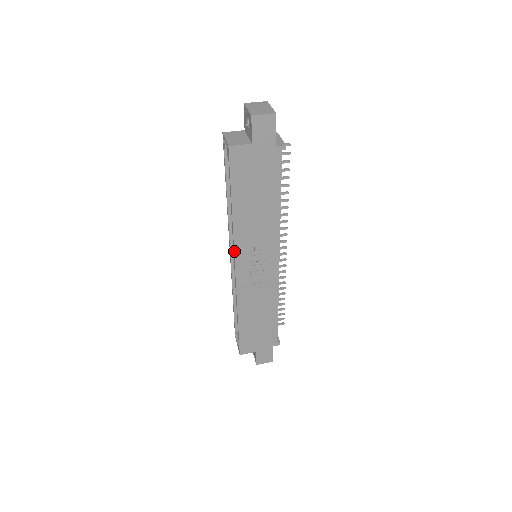
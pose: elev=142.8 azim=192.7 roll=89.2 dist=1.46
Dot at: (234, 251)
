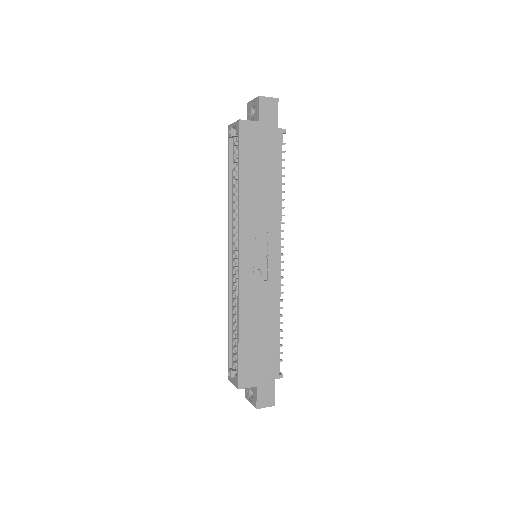
Dot at: (239, 235)
